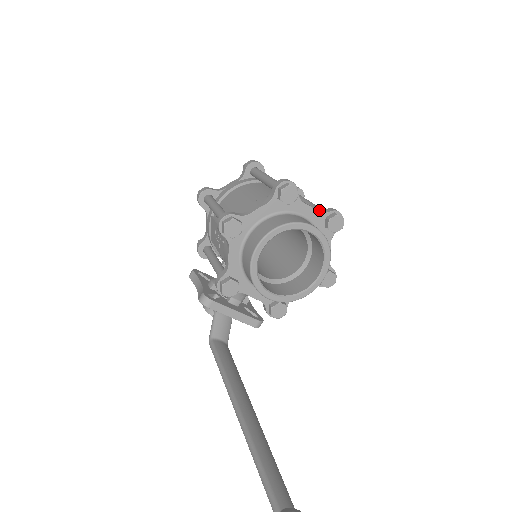
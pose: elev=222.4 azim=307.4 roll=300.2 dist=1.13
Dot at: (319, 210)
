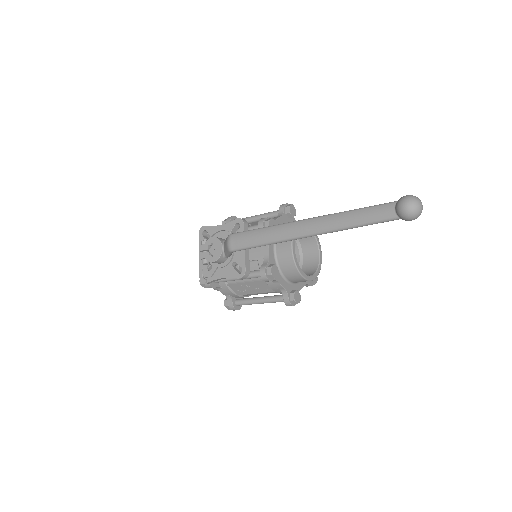
Dot at: occluded
